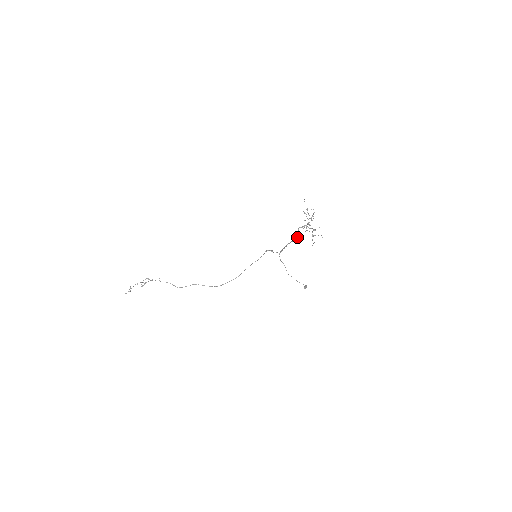
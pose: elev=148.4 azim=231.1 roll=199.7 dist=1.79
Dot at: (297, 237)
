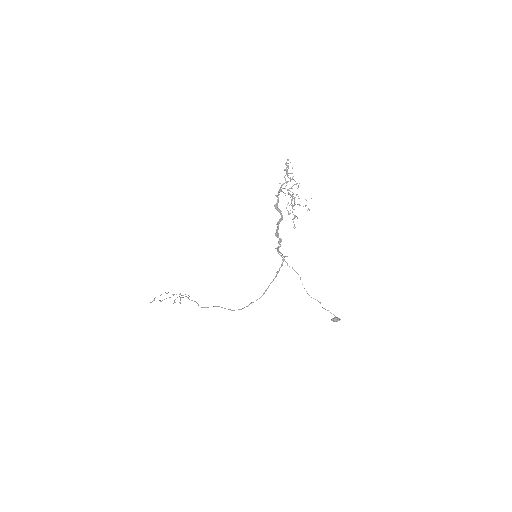
Dot at: (281, 214)
